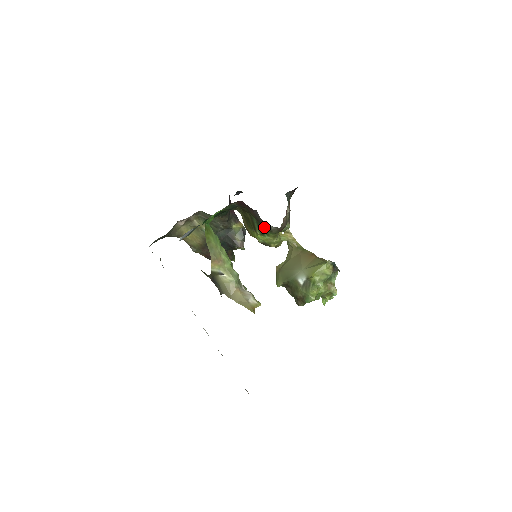
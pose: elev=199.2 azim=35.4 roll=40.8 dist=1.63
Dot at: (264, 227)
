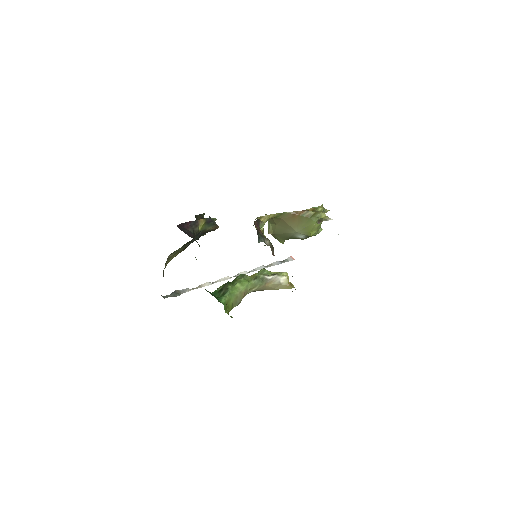
Dot at: occluded
